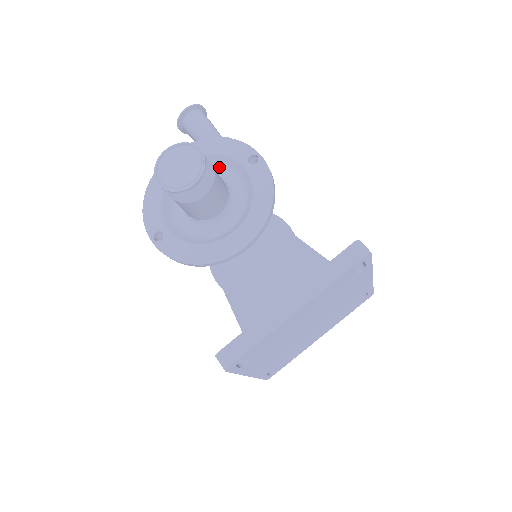
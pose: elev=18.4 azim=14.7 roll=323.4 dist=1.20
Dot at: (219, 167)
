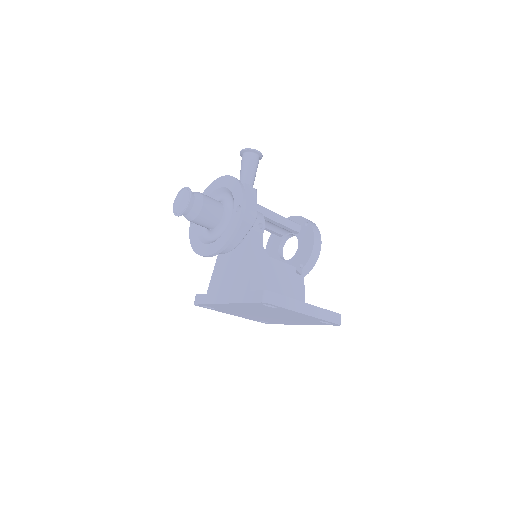
Dot at: (232, 200)
